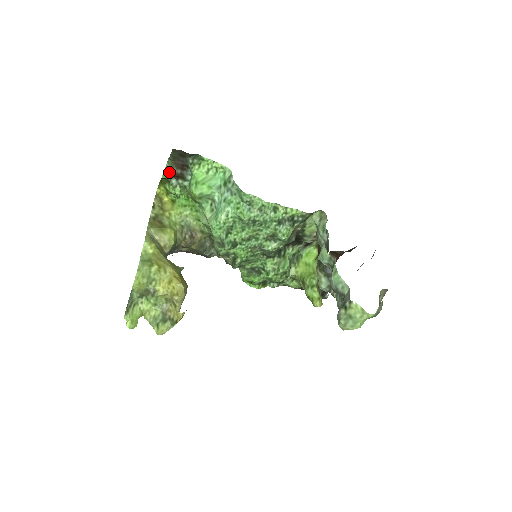
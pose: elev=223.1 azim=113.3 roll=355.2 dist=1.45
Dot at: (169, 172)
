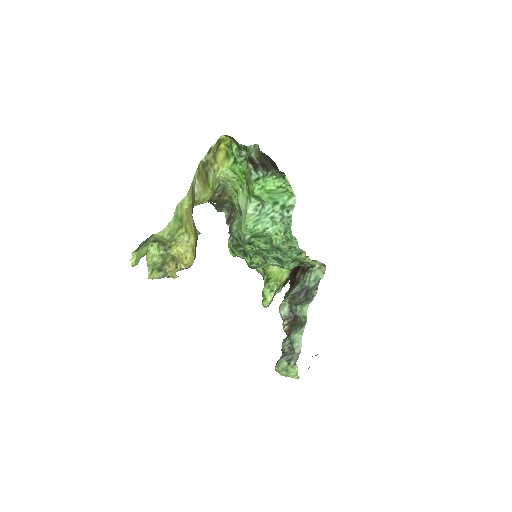
Dot at: (248, 152)
